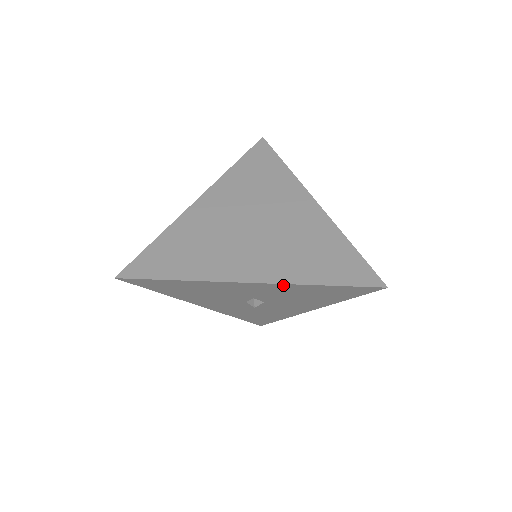
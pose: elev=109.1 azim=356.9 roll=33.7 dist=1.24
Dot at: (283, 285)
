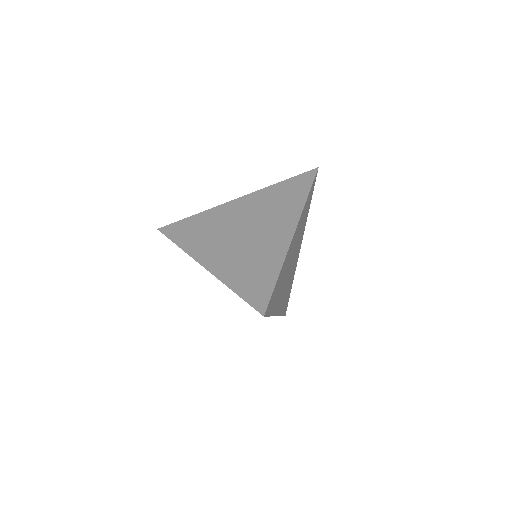
Dot at: (219, 279)
